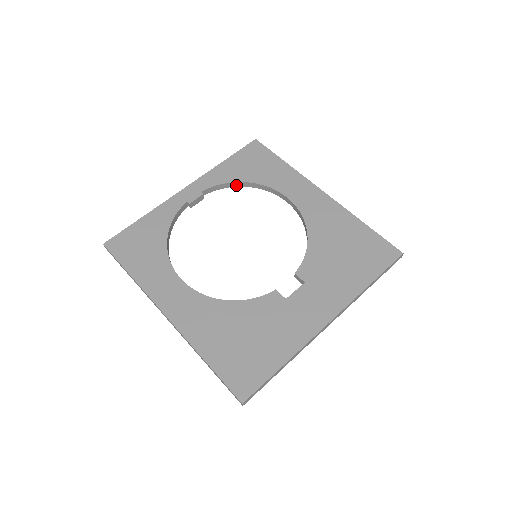
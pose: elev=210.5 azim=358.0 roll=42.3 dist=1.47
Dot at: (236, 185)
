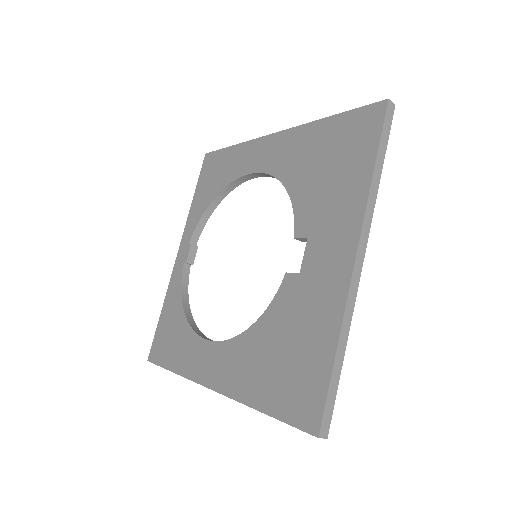
Dot at: (213, 208)
